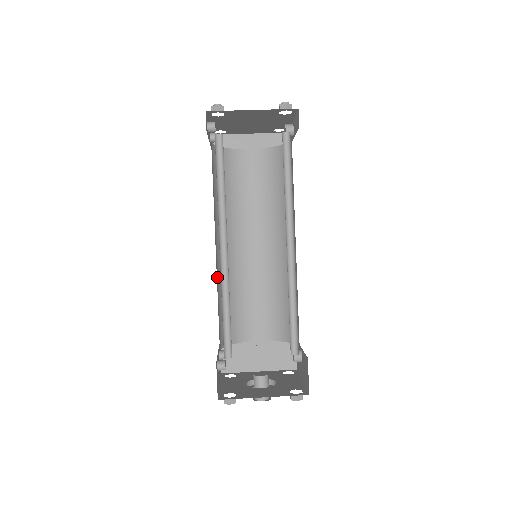
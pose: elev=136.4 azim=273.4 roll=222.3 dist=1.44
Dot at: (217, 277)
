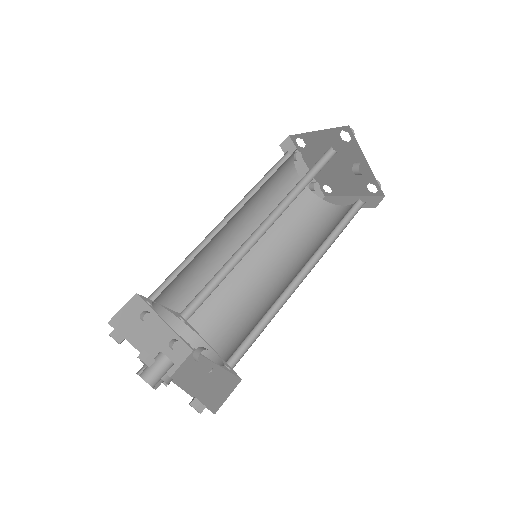
Dot at: occluded
